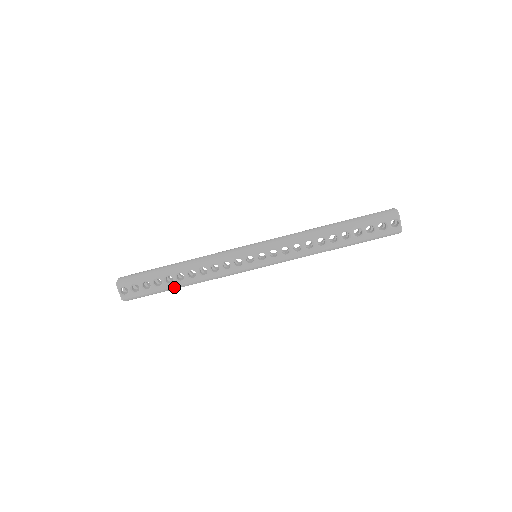
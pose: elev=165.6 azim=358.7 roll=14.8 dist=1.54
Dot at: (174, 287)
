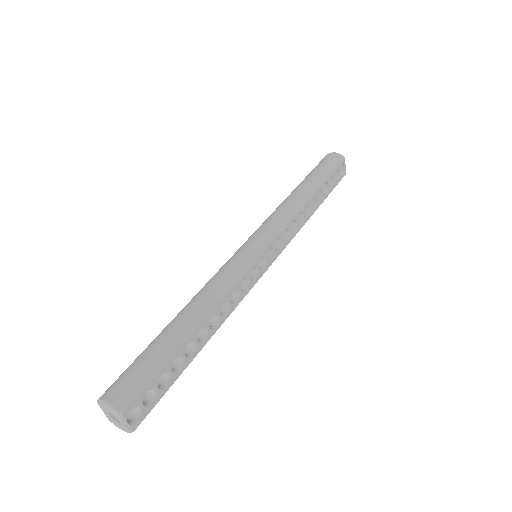
Dot at: (196, 355)
